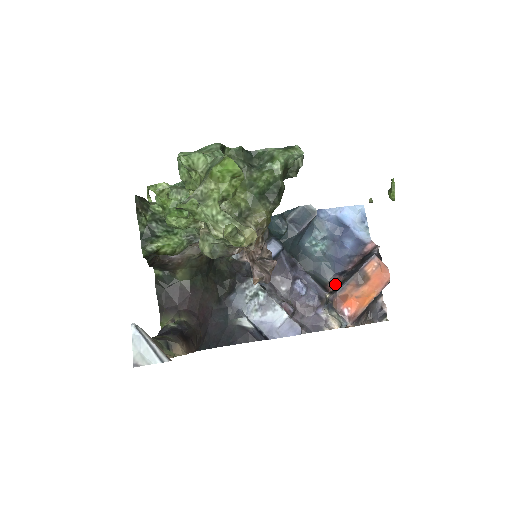
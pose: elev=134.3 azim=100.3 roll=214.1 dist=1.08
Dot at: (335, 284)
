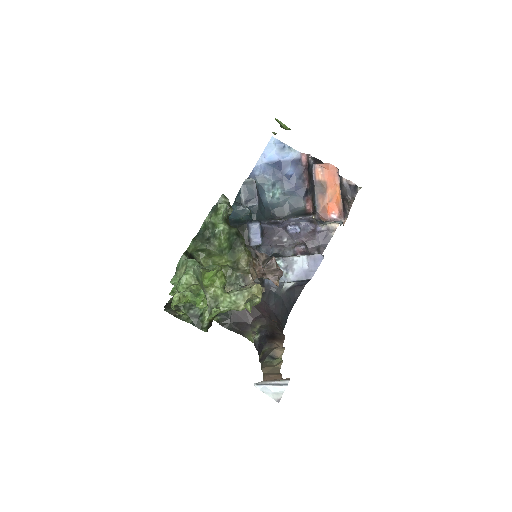
Dot at: (310, 204)
